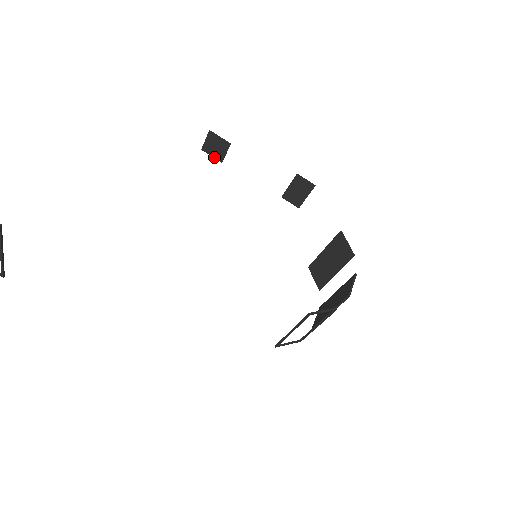
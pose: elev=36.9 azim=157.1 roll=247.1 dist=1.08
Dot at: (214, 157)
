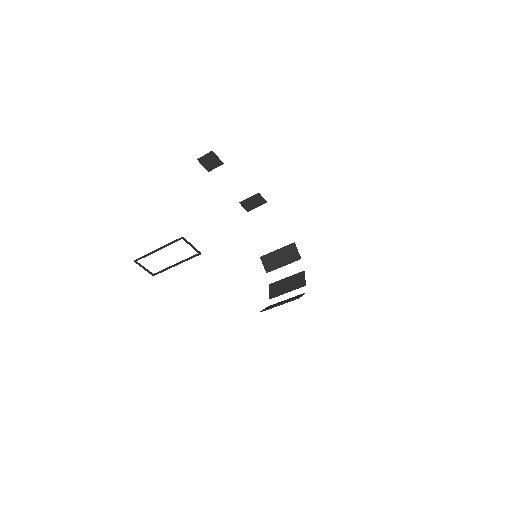
Dot at: (204, 167)
